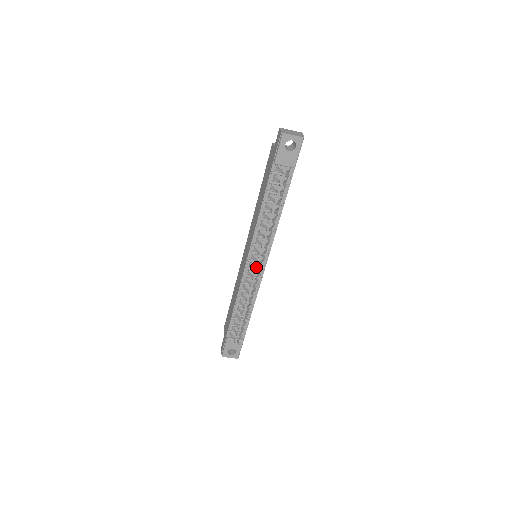
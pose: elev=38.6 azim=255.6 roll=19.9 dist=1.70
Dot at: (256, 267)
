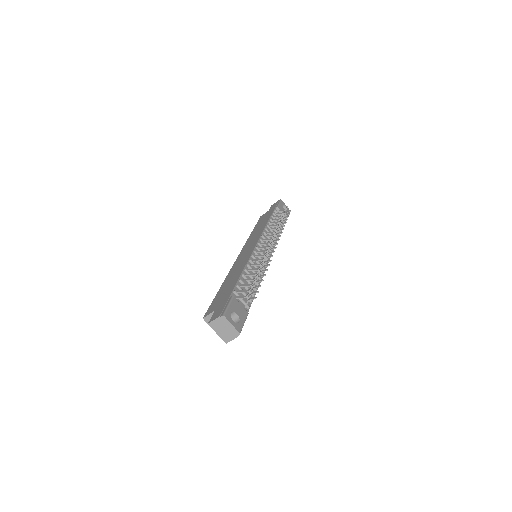
Dot at: (263, 254)
